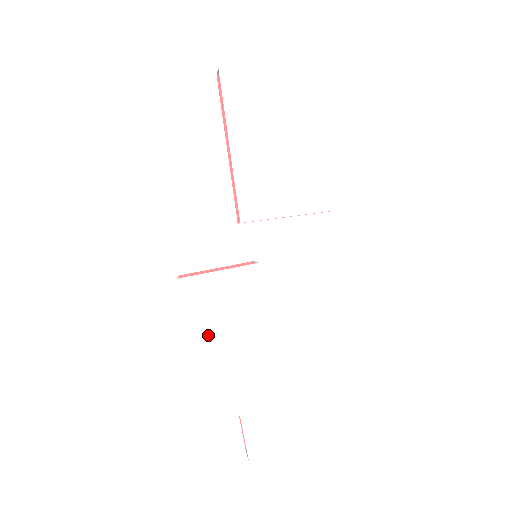
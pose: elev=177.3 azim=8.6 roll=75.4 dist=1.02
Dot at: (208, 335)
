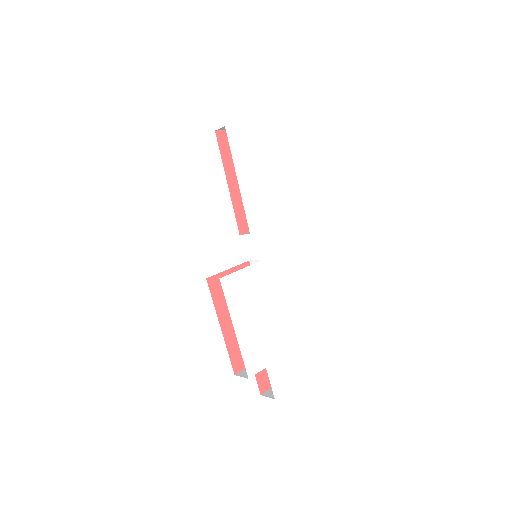
Dot at: (242, 315)
